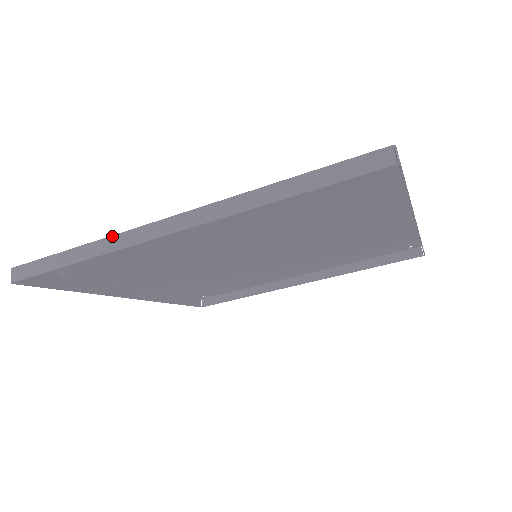
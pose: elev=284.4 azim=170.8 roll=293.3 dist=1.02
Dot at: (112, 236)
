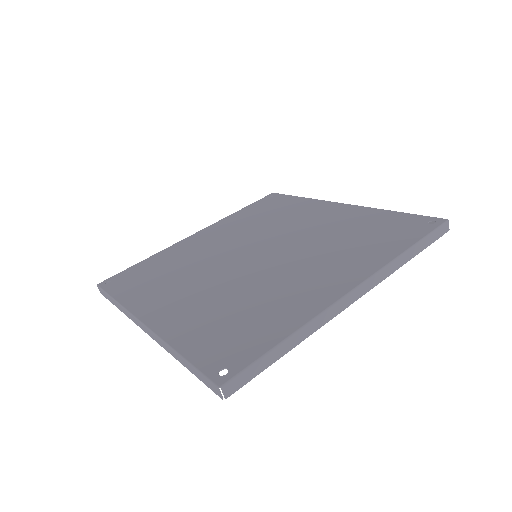
Dot at: (125, 309)
